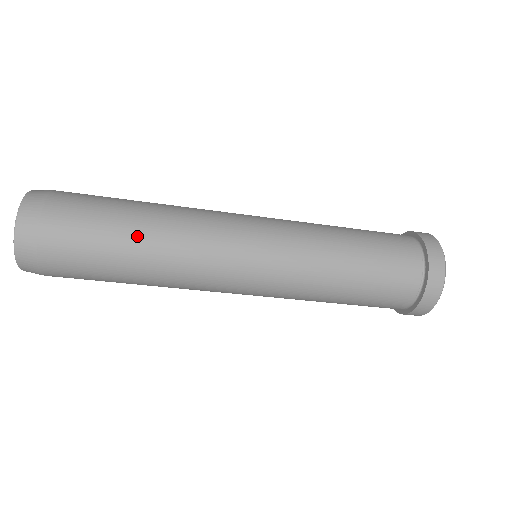
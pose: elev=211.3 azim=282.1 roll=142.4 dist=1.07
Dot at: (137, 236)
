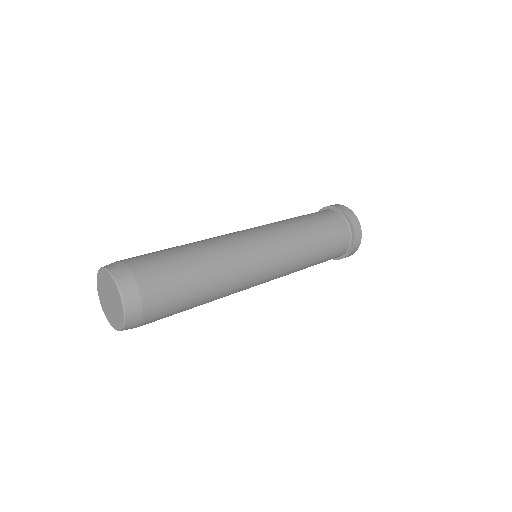
Dot at: (204, 291)
